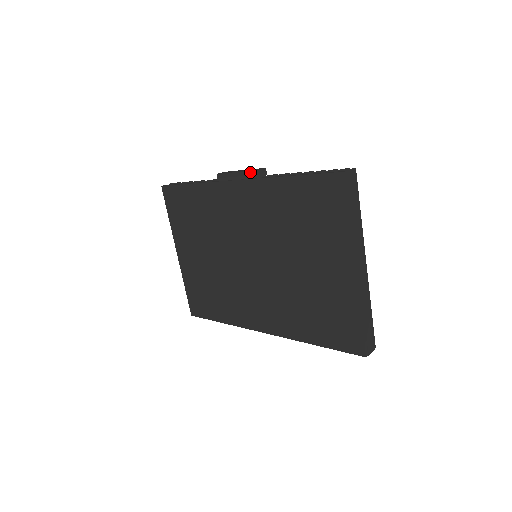
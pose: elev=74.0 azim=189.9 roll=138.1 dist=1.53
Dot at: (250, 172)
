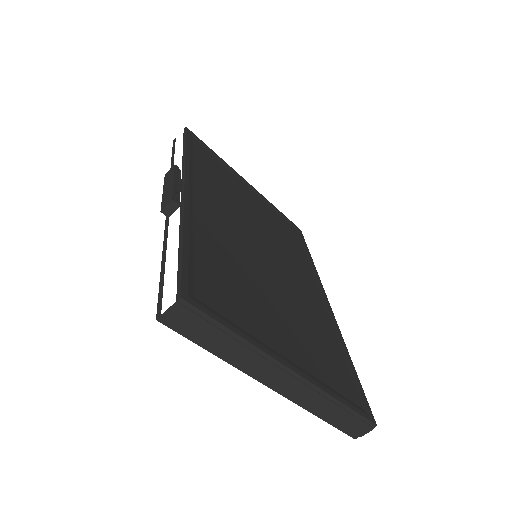
Dot at: (162, 205)
